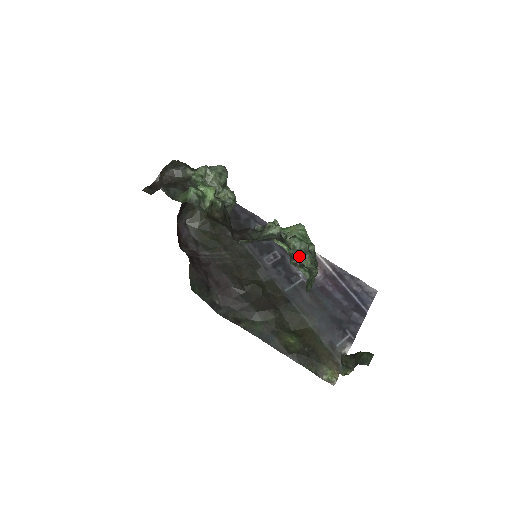
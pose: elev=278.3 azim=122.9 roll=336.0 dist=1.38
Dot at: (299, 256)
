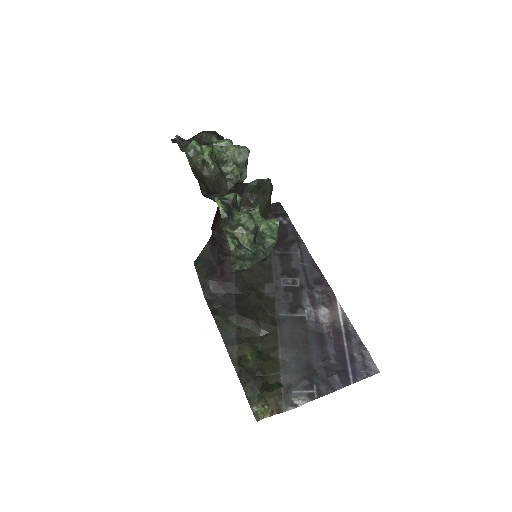
Dot at: (237, 228)
